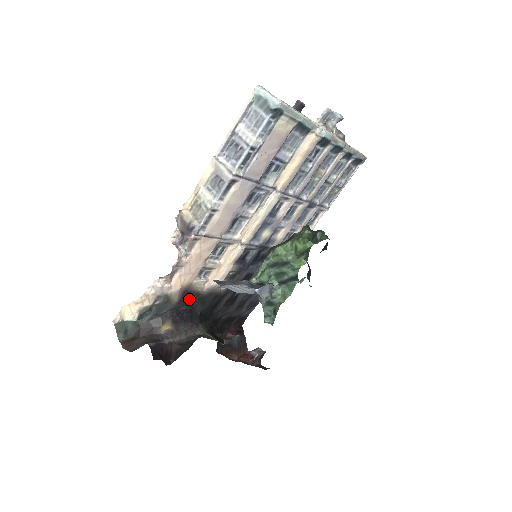
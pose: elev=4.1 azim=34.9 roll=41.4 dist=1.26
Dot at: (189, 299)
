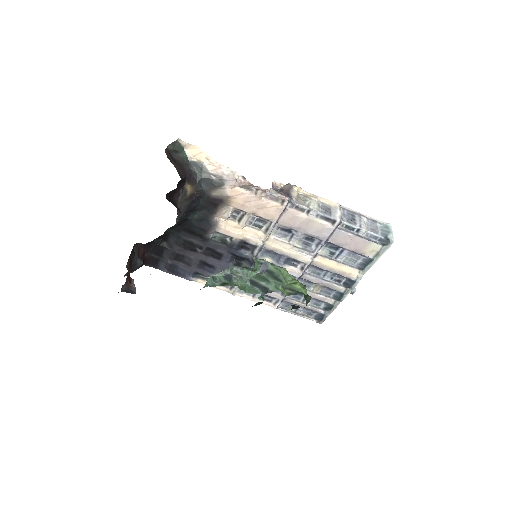
Dot at: (209, 206)
